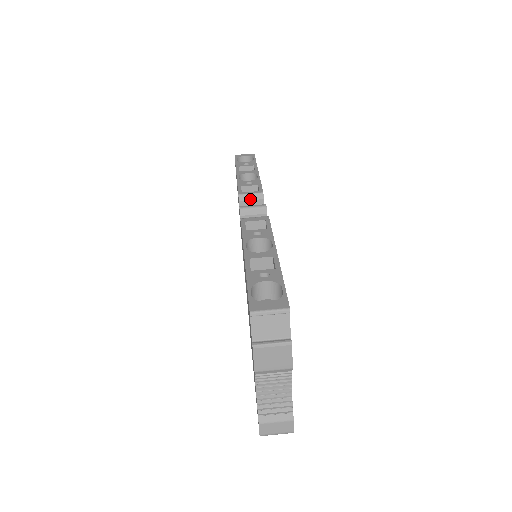
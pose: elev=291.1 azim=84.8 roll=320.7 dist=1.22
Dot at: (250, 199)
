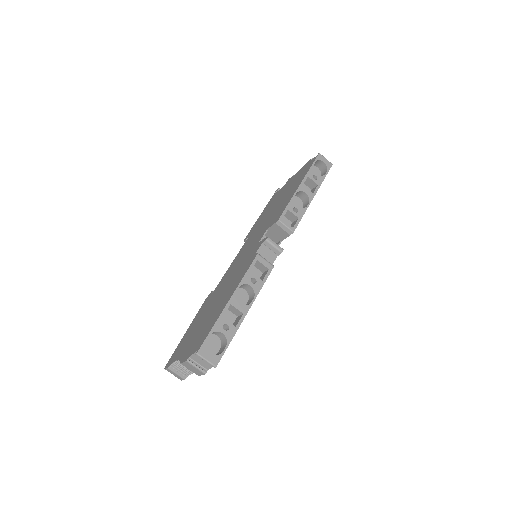
Dot at: (283, 228)
